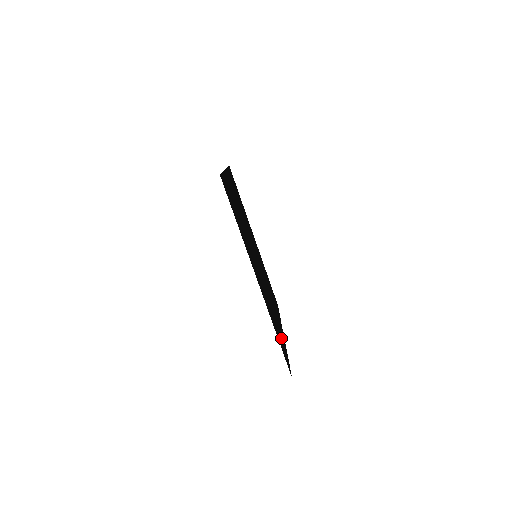
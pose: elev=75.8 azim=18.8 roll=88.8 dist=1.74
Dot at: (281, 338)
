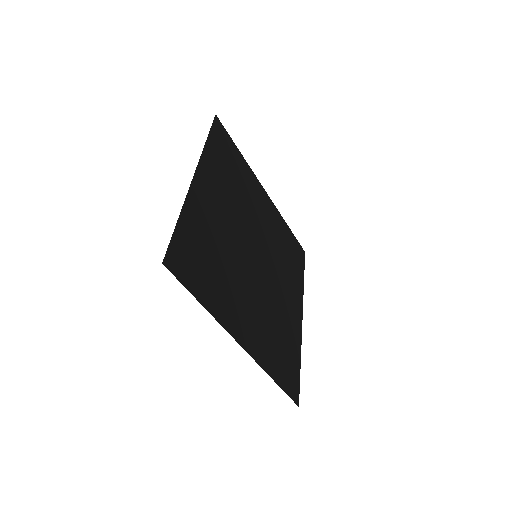
Dot at: (207, 280)
